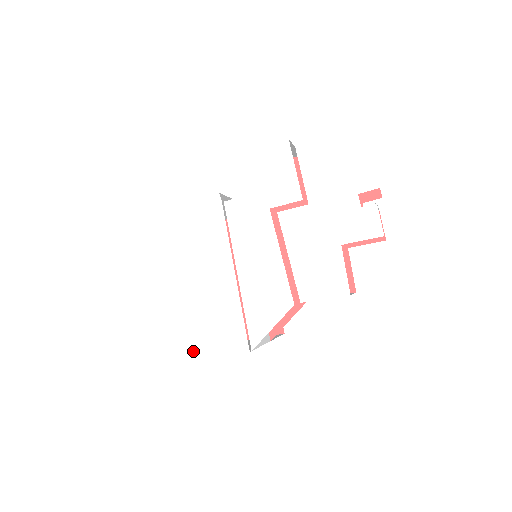
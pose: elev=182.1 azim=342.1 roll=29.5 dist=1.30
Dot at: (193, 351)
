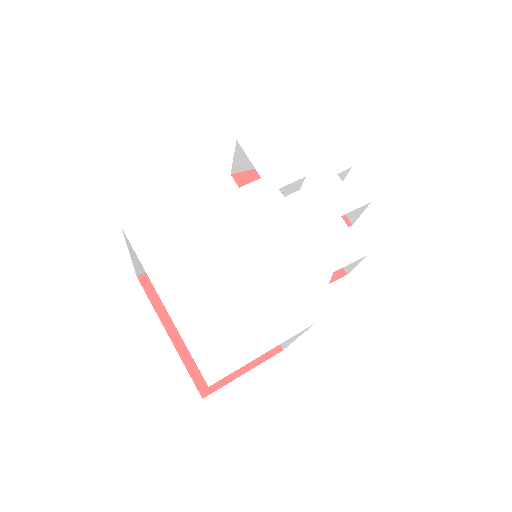
Dot at: (252, 347)
